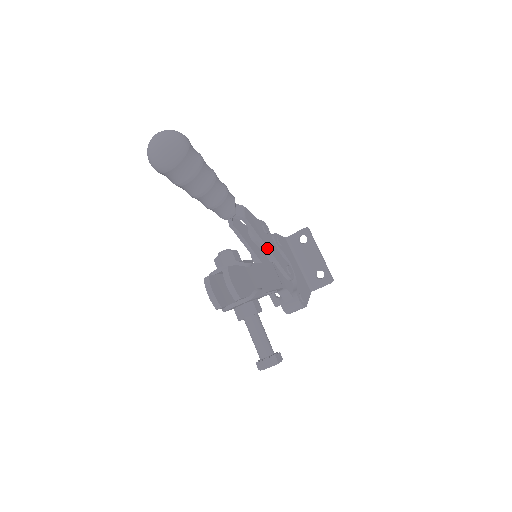
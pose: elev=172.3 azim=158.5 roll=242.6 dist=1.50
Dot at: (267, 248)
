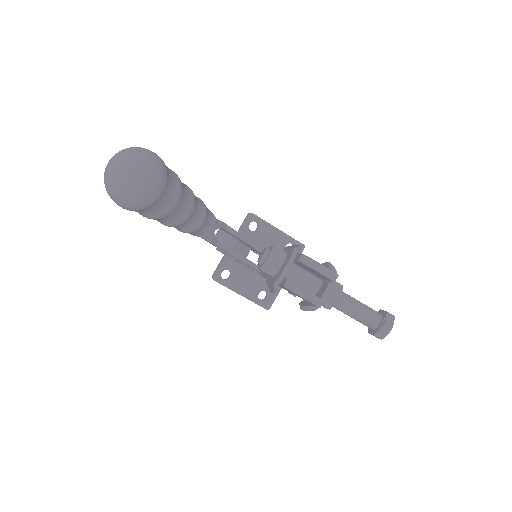
Dot at: (254, 244)
